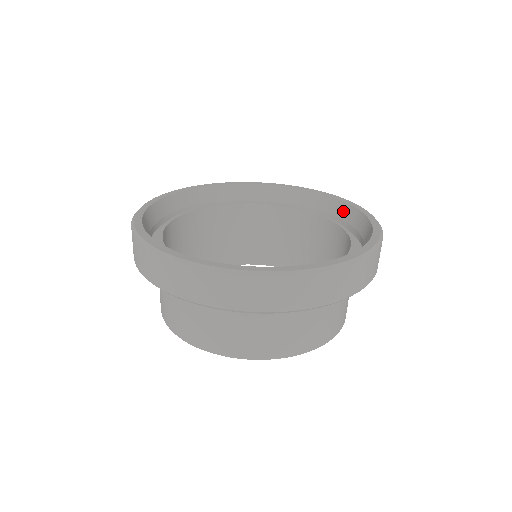
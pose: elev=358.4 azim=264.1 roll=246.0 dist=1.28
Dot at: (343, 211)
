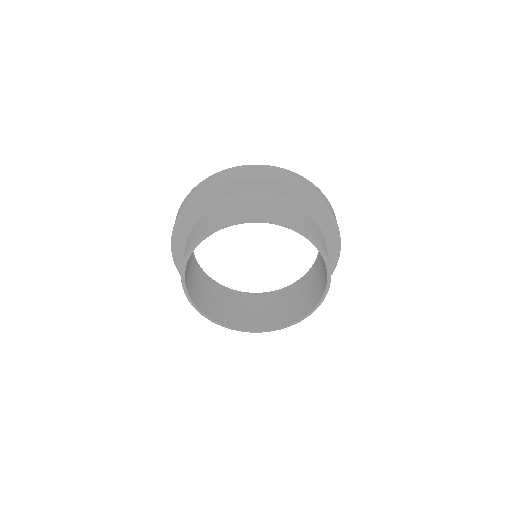
Dot at: occluded
